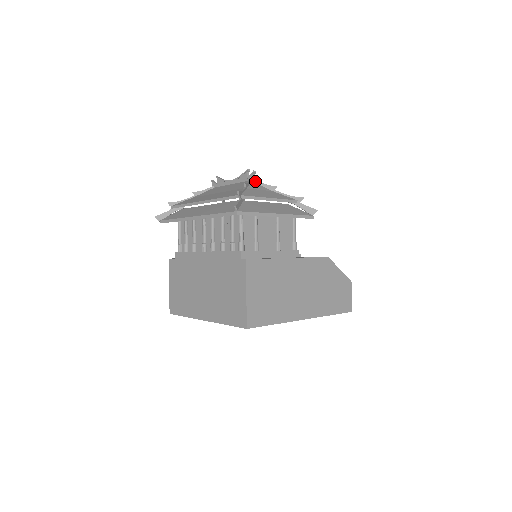
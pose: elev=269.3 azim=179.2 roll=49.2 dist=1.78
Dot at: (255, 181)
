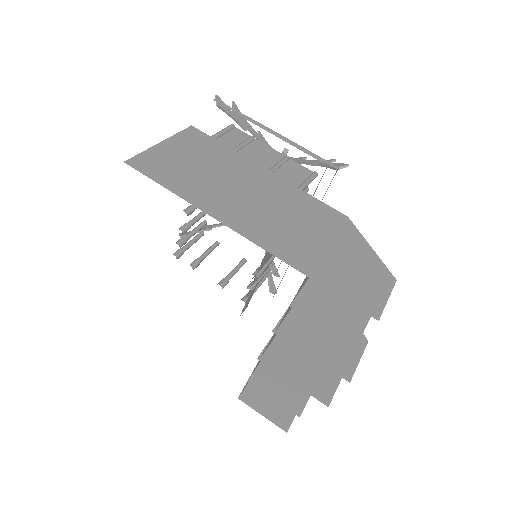
Dot at: occluded
